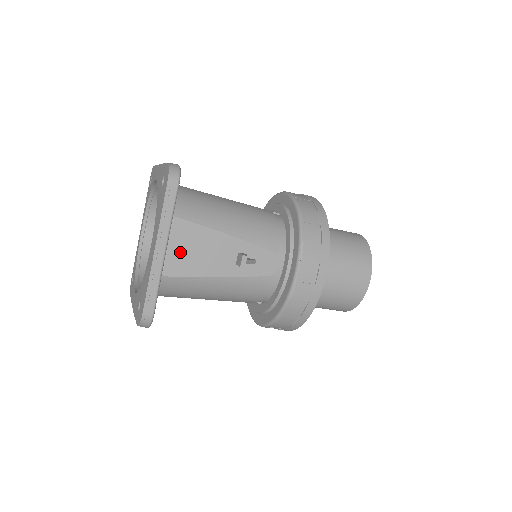
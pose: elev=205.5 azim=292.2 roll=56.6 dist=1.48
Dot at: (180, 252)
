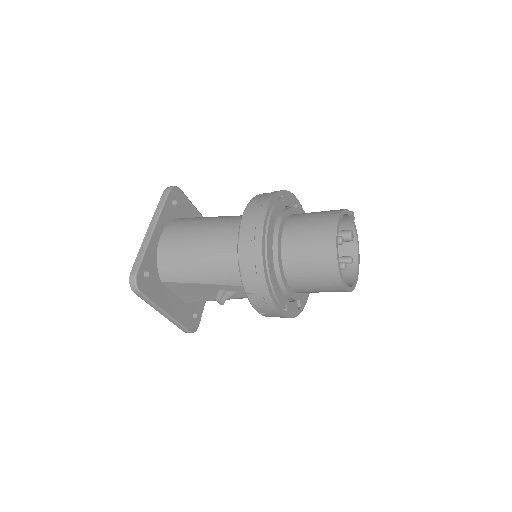
Dot at: (186, 294)
